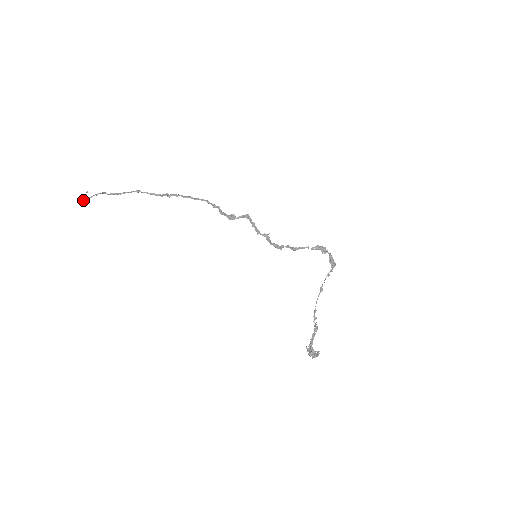
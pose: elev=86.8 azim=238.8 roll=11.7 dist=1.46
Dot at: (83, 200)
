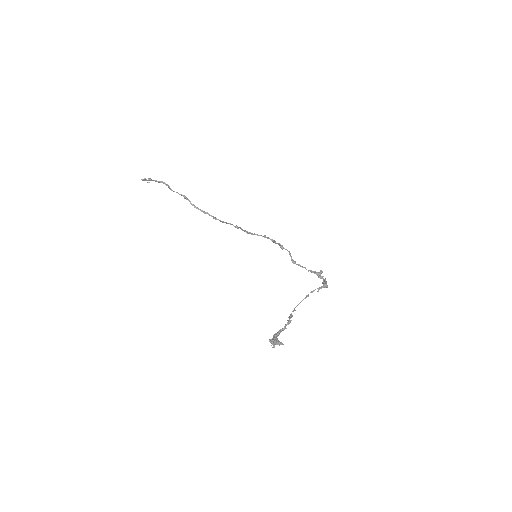
Dot at: (143, 179)
